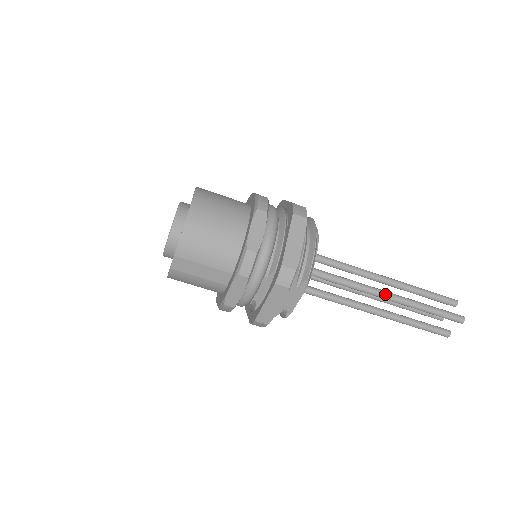
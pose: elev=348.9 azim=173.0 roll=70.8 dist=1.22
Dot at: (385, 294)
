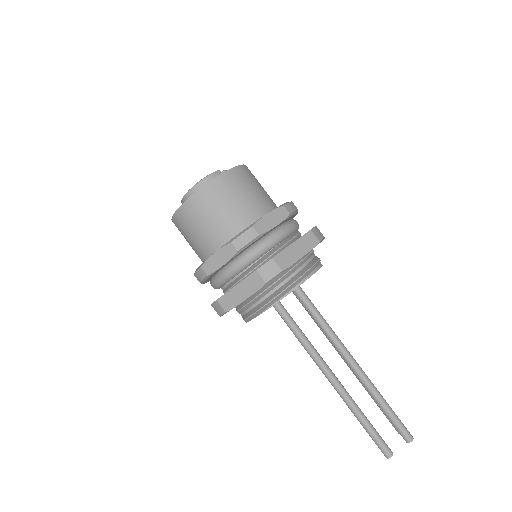
Dot at: (328, 378)
